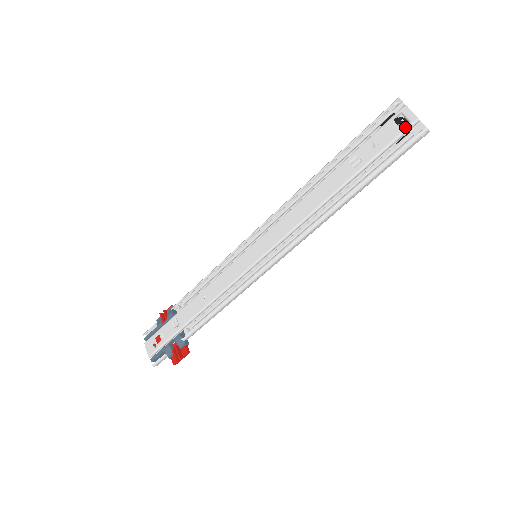
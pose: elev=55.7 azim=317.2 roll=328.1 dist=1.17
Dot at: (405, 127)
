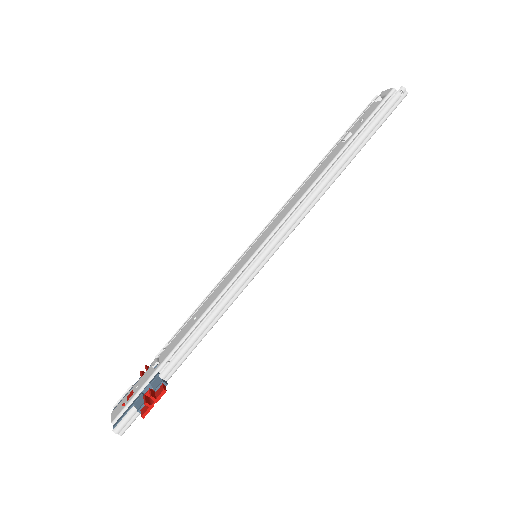
Dot at: (384, 97)
